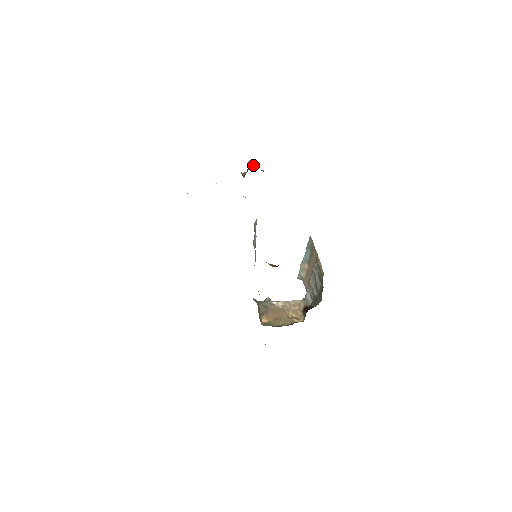
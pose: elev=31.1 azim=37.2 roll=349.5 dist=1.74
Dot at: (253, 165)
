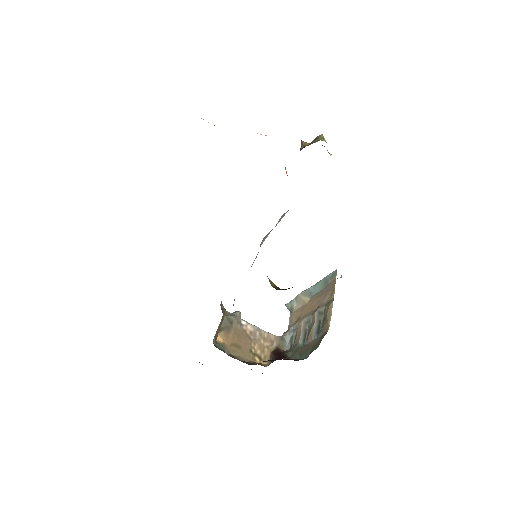
Dot at: (324, 139)
